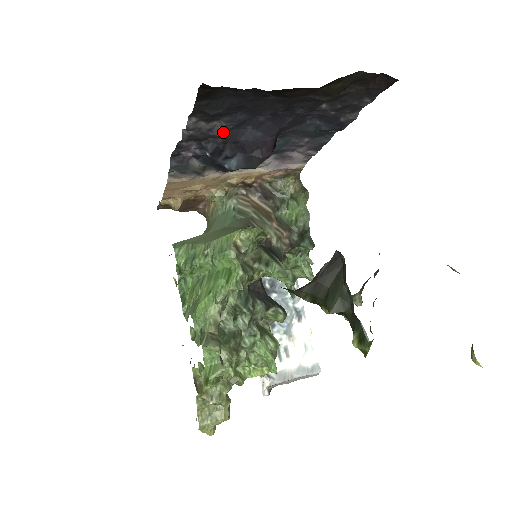
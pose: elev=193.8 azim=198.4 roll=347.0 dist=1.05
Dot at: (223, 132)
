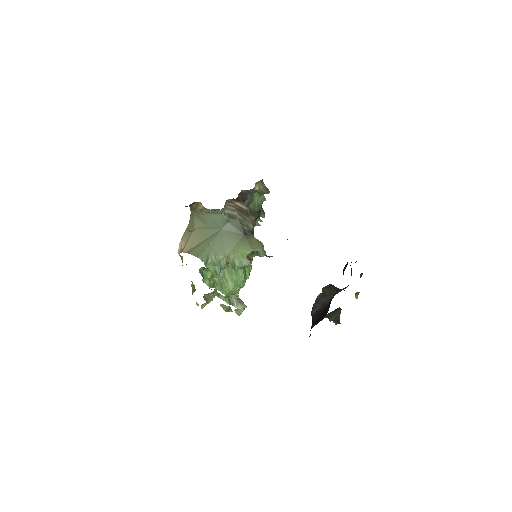
Dot at: occluded
